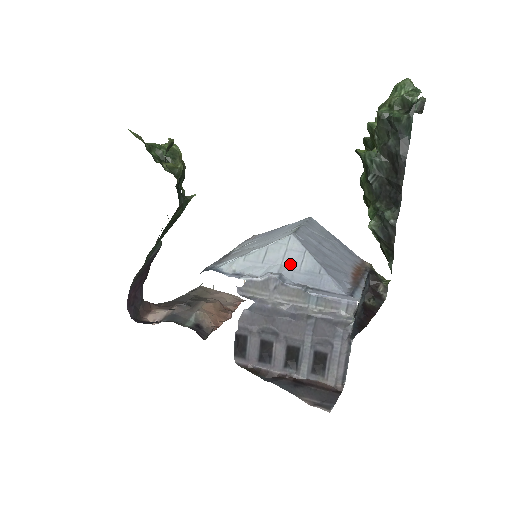
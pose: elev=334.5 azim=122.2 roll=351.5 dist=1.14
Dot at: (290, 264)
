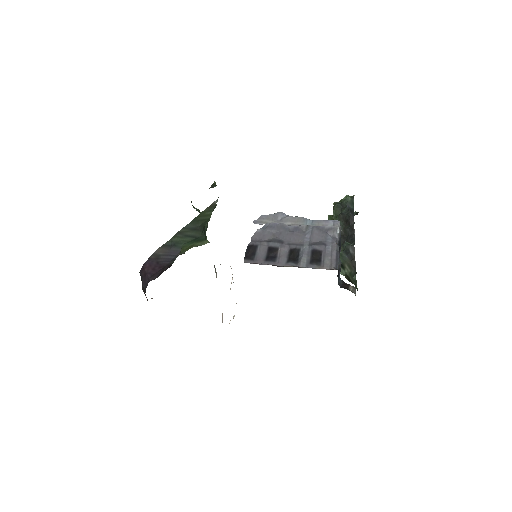
Dot at: occluded
